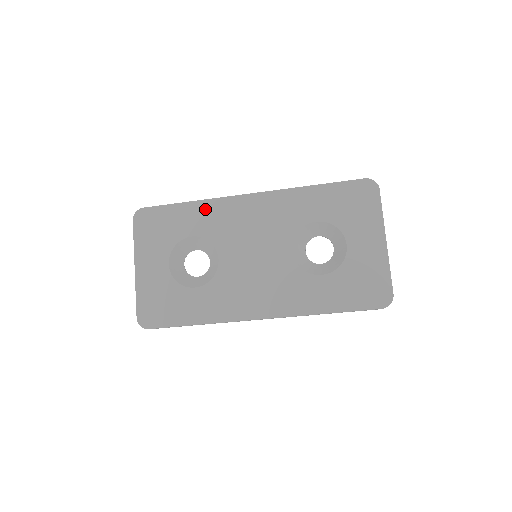
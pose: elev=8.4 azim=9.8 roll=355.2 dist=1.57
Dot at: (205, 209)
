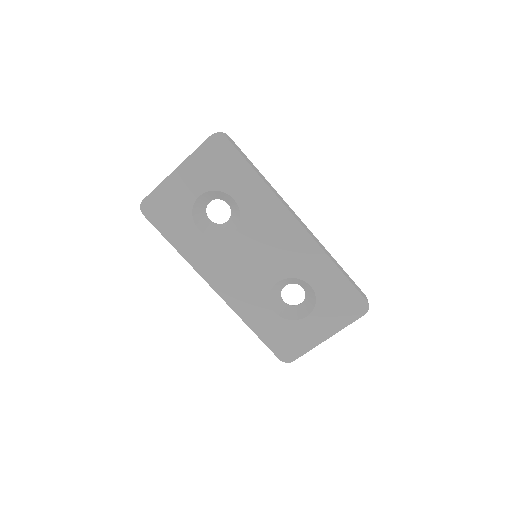
Dot at: (263, 195)
